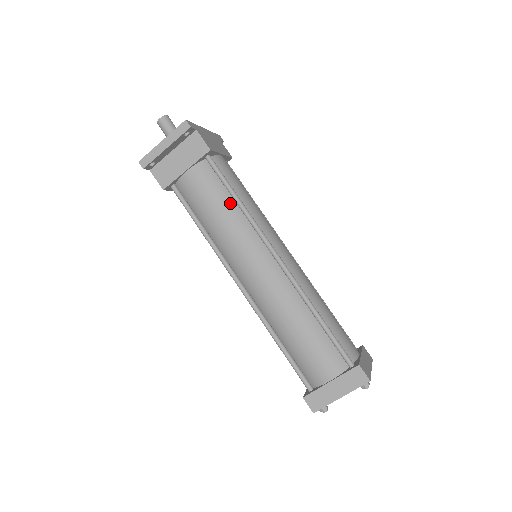
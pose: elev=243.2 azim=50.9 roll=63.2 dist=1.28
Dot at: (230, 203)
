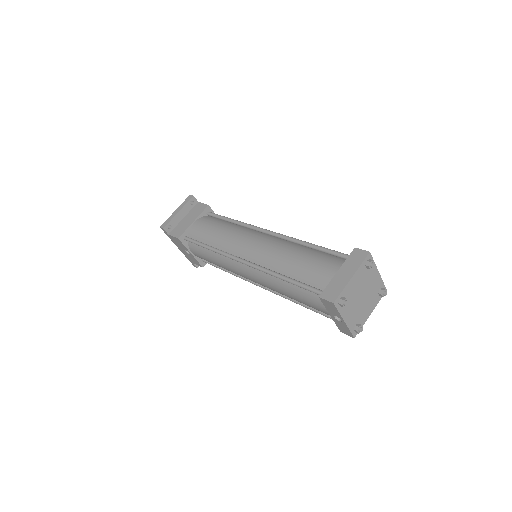
Dot at: (227, 224)
